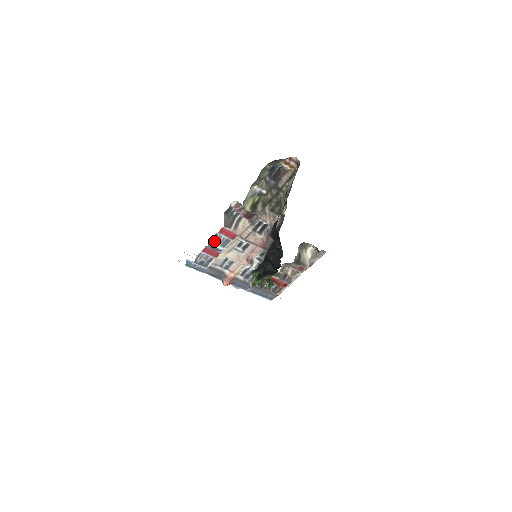
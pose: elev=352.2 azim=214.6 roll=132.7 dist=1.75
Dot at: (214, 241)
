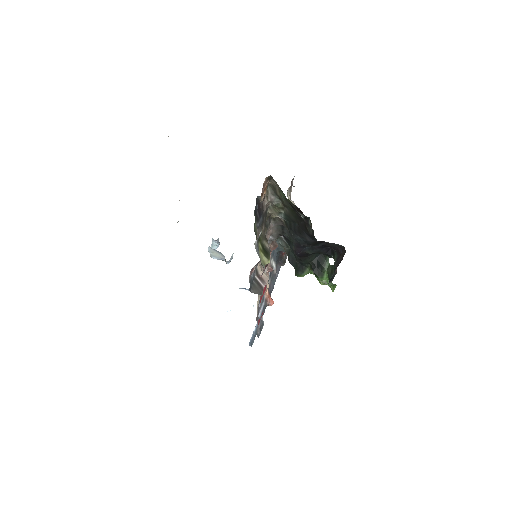
Dot at: (259, 310)
